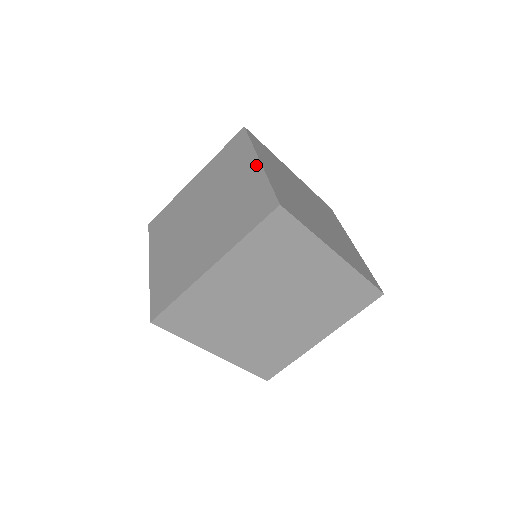
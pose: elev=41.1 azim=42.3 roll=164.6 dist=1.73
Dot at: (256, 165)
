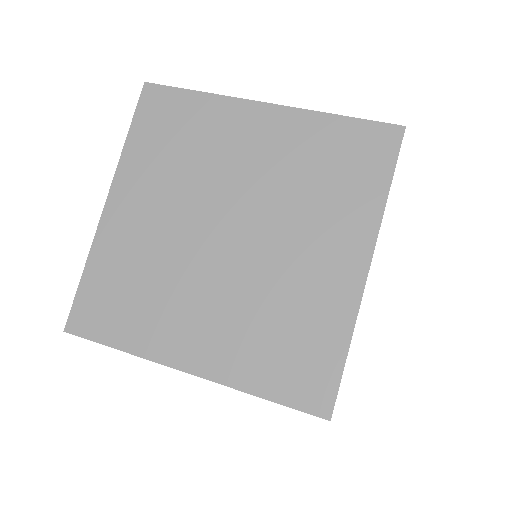
Dot at: (358, 273)
